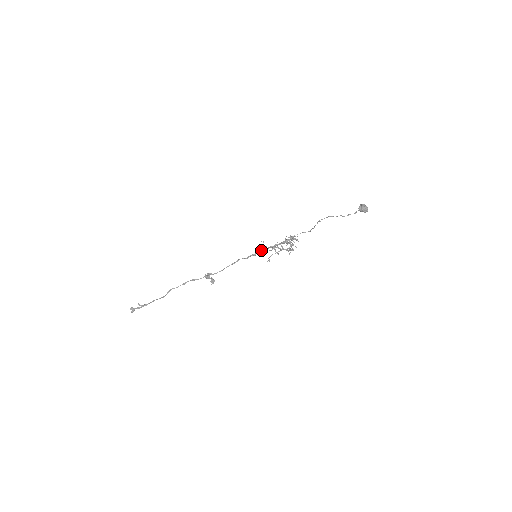
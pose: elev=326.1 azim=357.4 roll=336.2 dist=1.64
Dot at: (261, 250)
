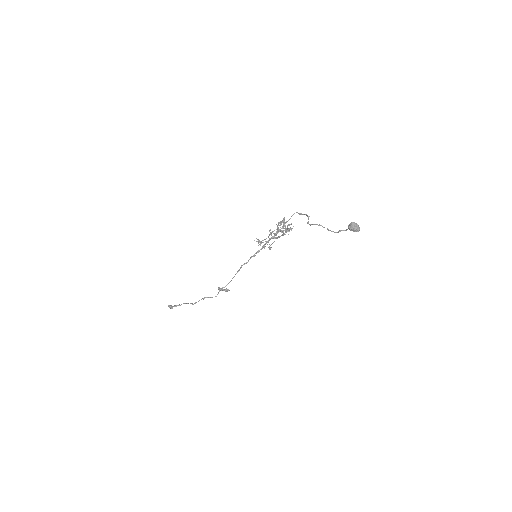
Dot at: (258, 251)
